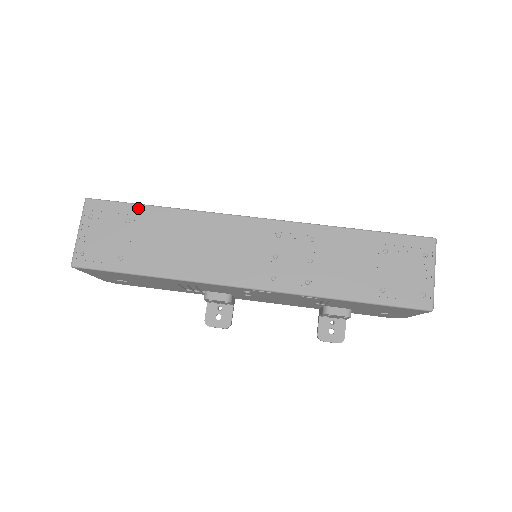
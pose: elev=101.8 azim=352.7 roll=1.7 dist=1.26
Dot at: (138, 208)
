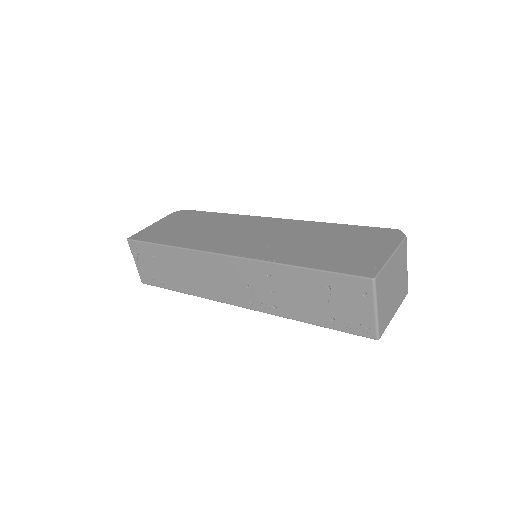
Dot at: (155, 247)
